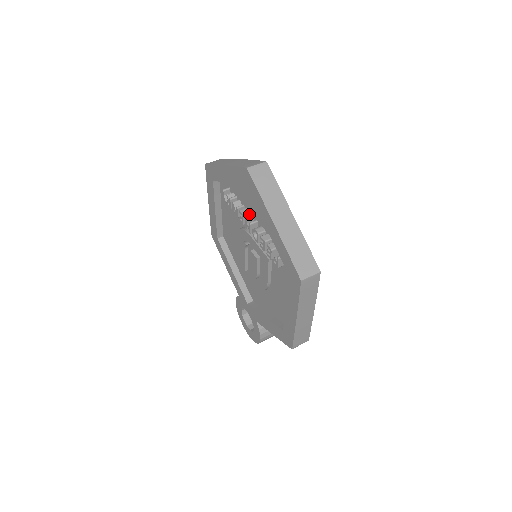
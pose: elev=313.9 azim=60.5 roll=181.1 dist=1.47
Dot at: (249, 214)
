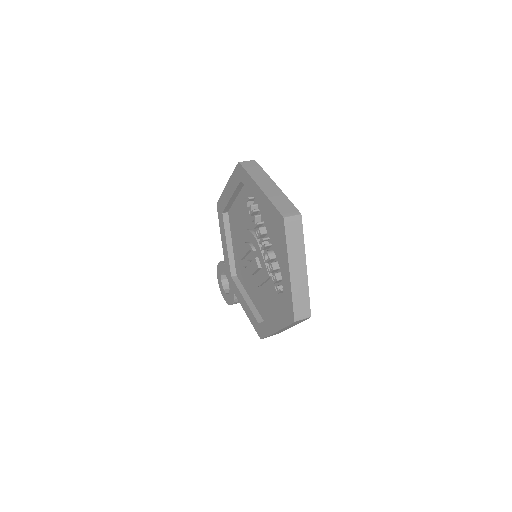
Dot at: (266, 234)
